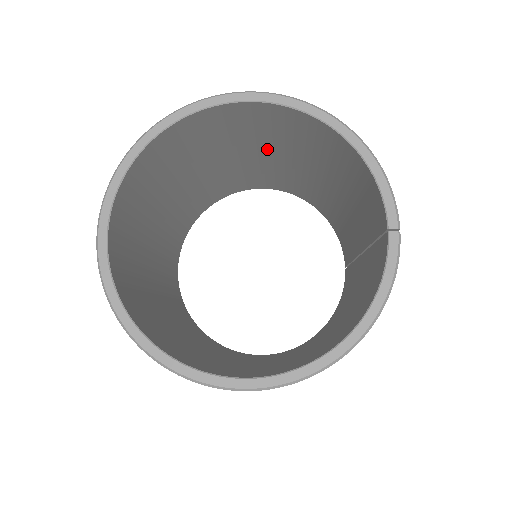
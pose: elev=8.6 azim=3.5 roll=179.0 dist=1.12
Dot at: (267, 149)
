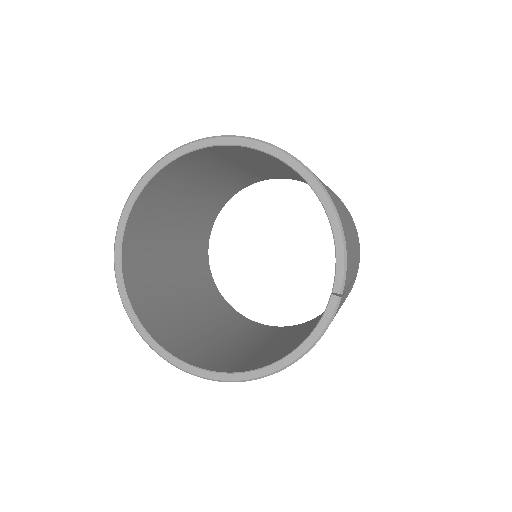
Dot at: (286, 168)
